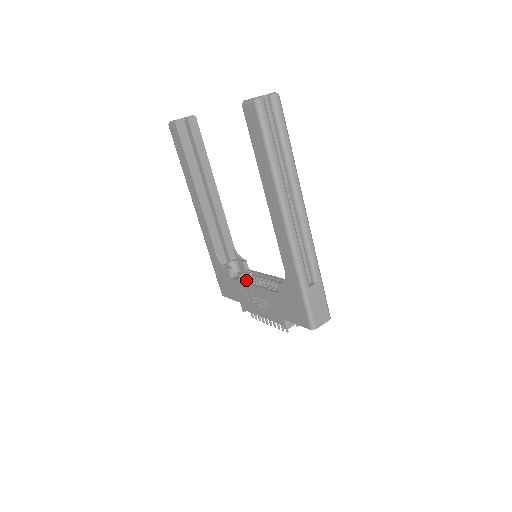
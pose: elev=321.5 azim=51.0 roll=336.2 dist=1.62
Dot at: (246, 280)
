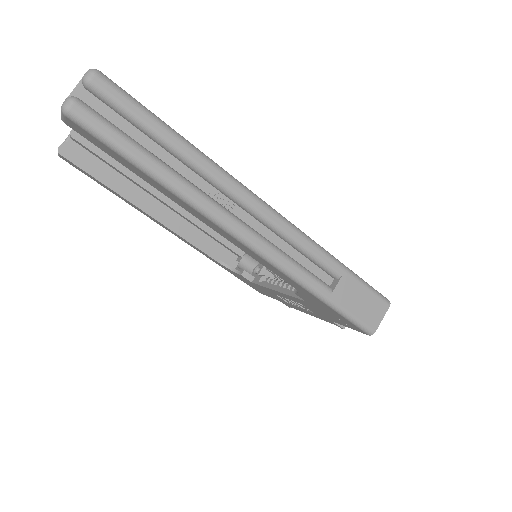
Dot at: (268, 278)
